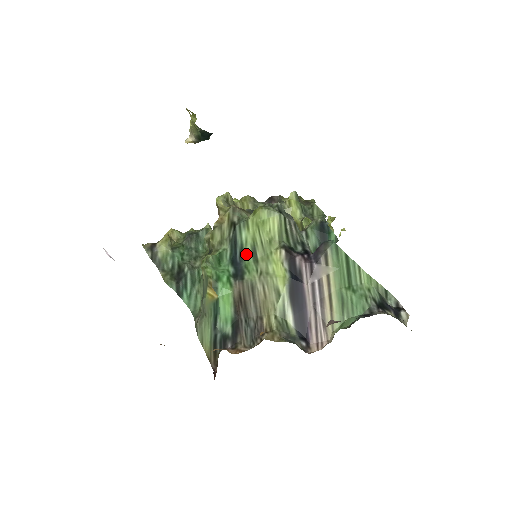
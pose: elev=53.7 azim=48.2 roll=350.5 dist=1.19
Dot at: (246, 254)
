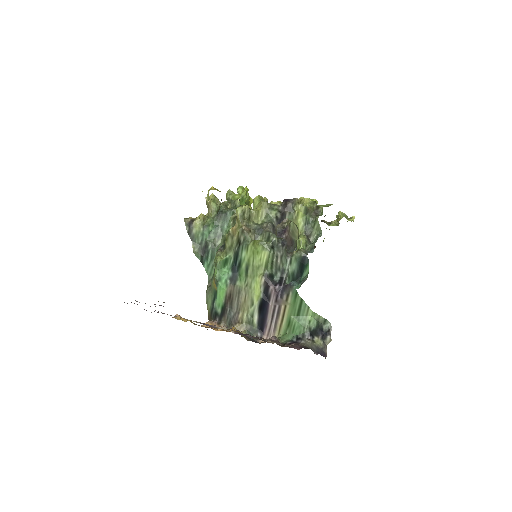
Dot at: (242, 267)
